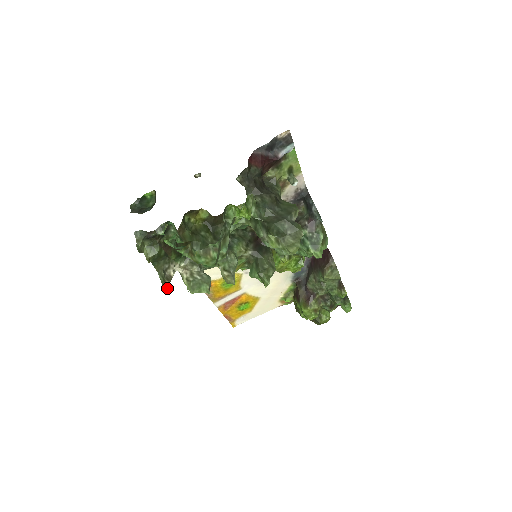
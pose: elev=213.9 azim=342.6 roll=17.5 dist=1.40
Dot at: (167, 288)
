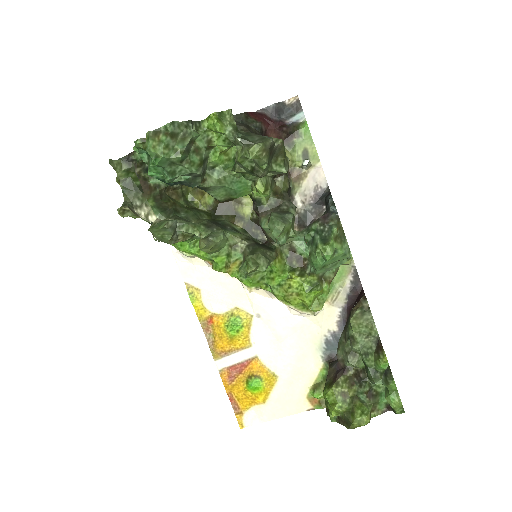
Dot at: (123, 210)
